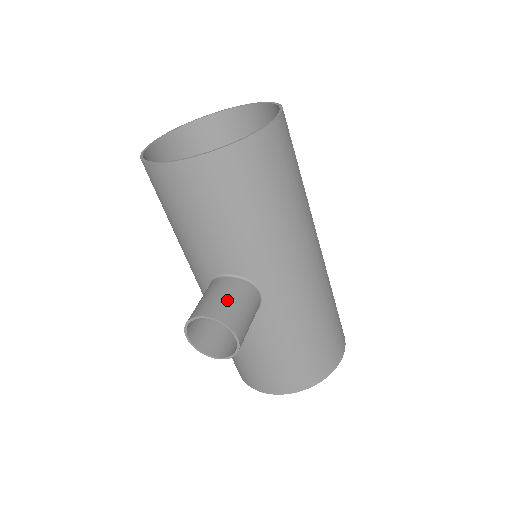
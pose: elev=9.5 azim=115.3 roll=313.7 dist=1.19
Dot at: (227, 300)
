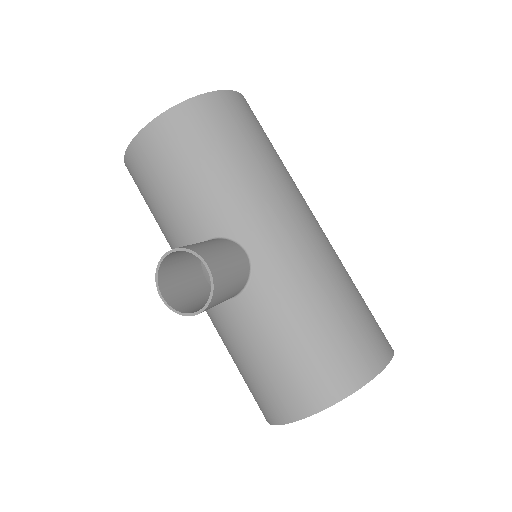
Dot at: (200, 243)
